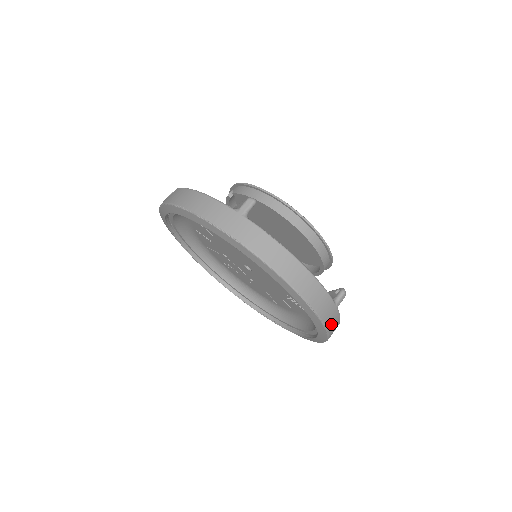
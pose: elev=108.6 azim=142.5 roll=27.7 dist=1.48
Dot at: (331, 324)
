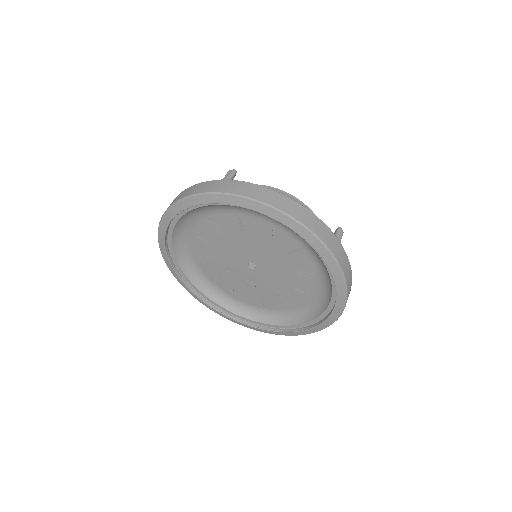
Dot at: (341, 260)
